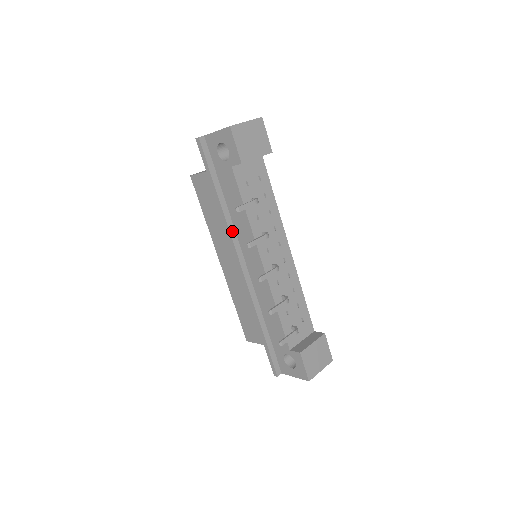
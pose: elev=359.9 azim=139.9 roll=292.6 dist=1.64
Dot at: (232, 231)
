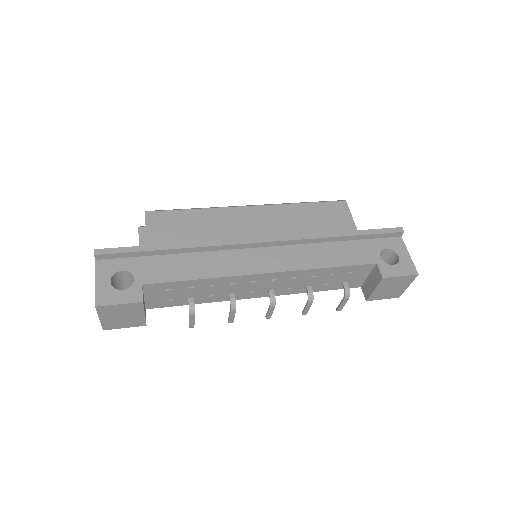
Dot at: occluded
